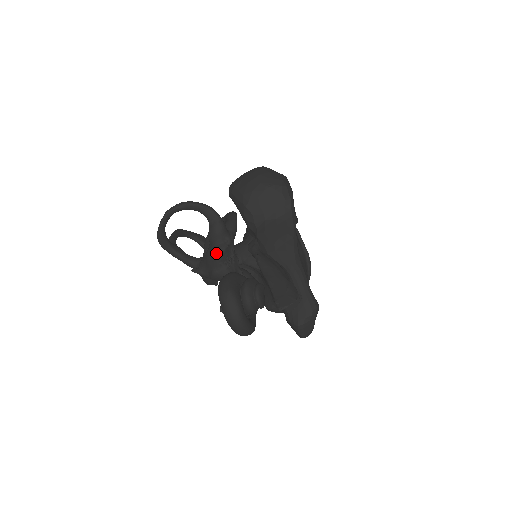
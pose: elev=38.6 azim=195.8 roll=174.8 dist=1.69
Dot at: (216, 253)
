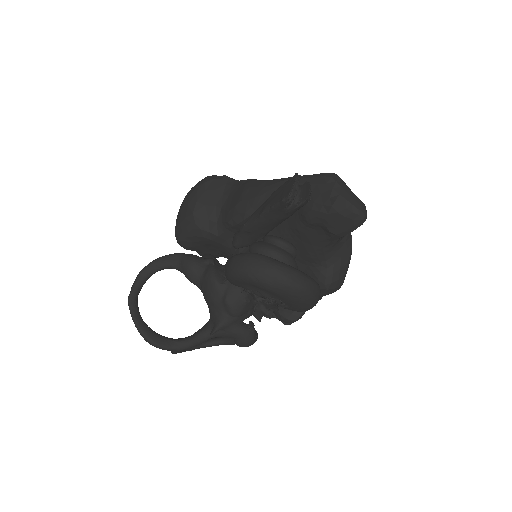
Dot at: (208, 279)
